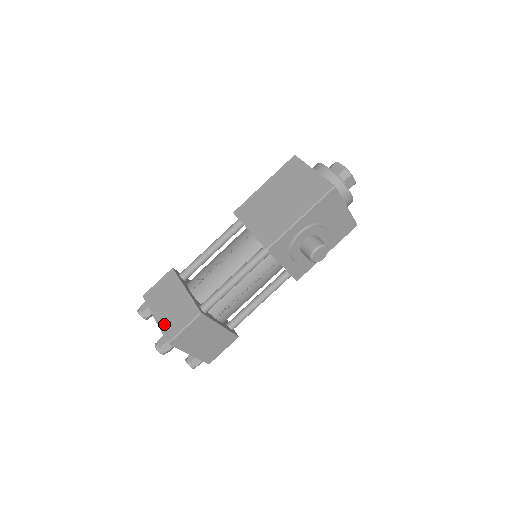
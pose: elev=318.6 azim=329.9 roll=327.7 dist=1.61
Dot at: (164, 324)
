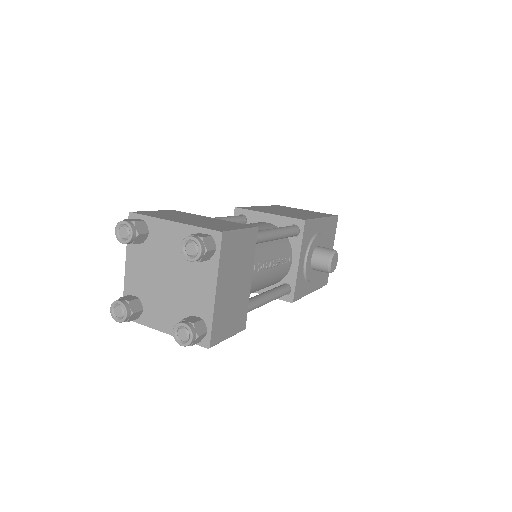
Dot at: (199, 224)
